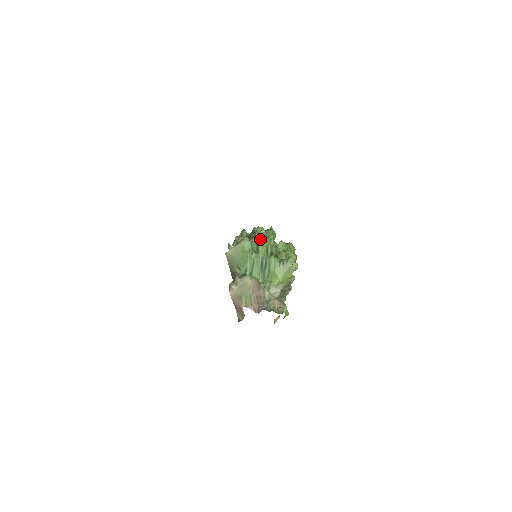
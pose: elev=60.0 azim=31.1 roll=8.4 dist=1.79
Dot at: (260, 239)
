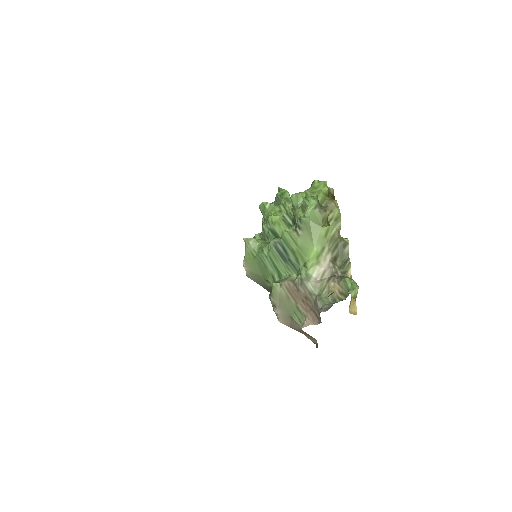
Dot at: (269, 219)
